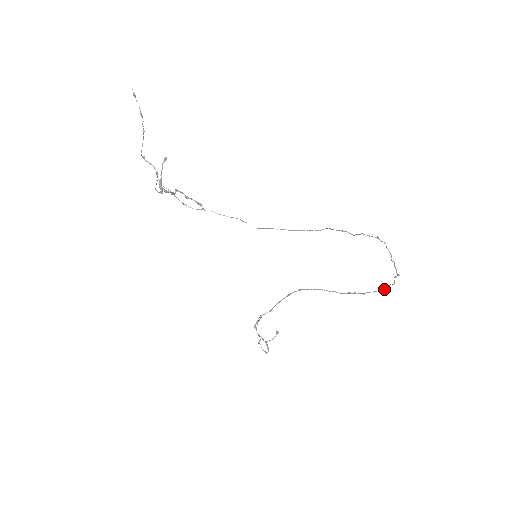
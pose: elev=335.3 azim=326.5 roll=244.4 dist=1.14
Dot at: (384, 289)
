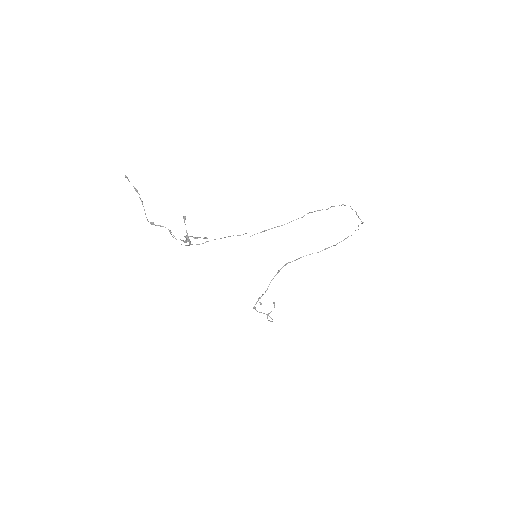
Dot at: occluded
